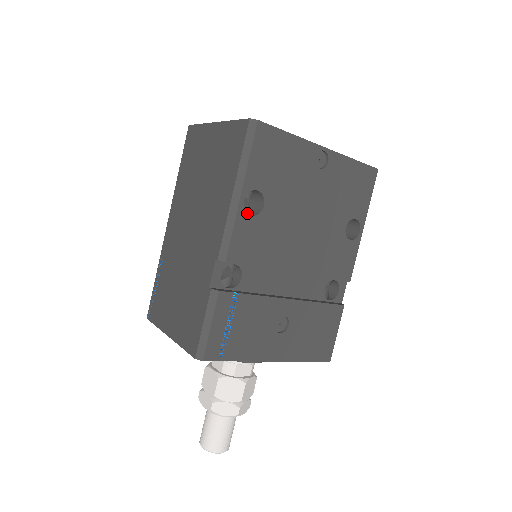
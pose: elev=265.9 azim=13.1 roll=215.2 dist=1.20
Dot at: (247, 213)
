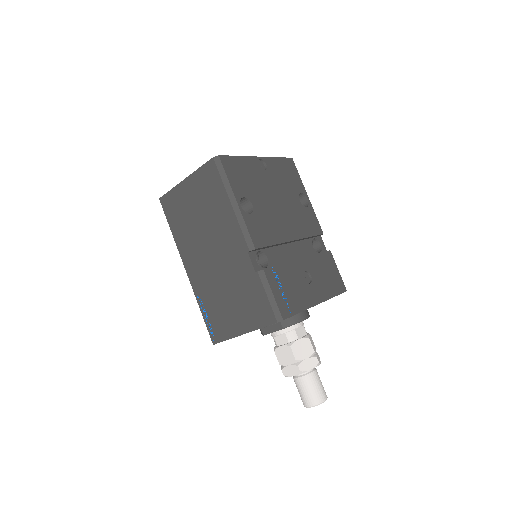
Dot at: (247, 213)
